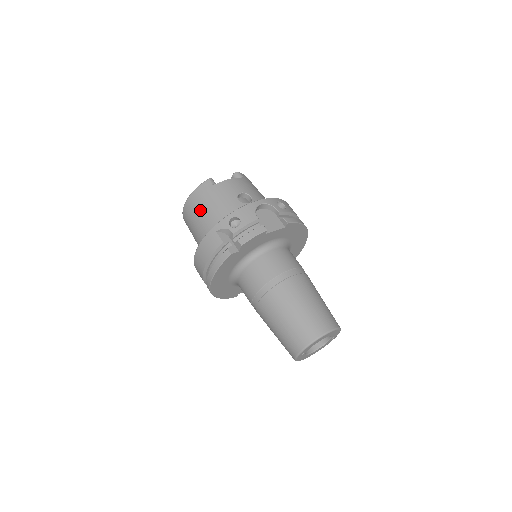
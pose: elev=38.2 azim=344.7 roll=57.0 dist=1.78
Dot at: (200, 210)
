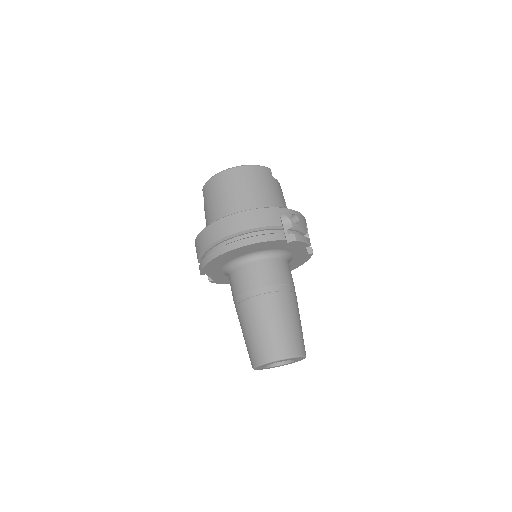
Dot at: (256, 184)
